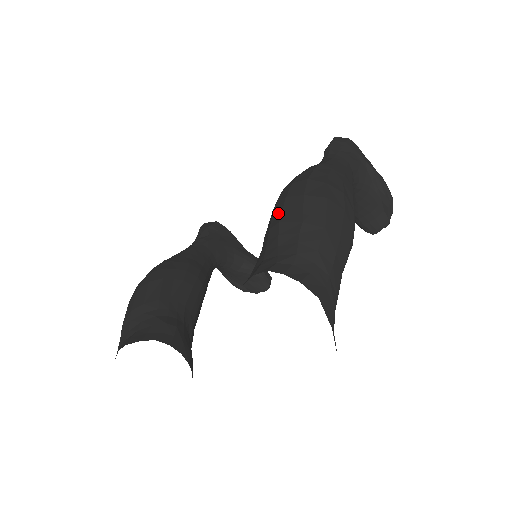
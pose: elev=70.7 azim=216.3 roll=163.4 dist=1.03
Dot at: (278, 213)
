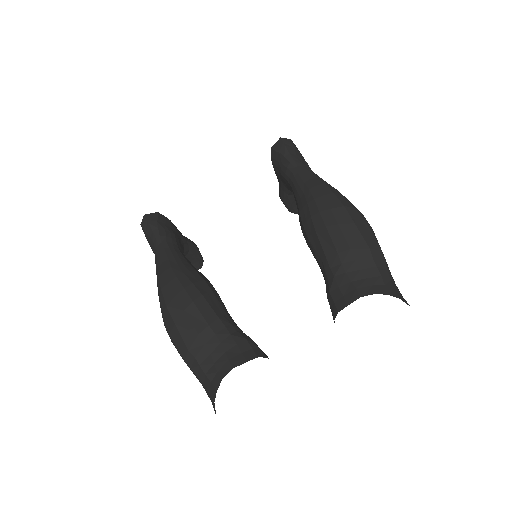
Dot at: (340, 239)
